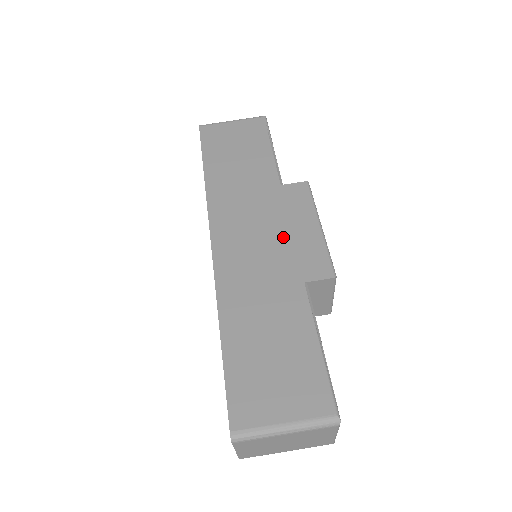
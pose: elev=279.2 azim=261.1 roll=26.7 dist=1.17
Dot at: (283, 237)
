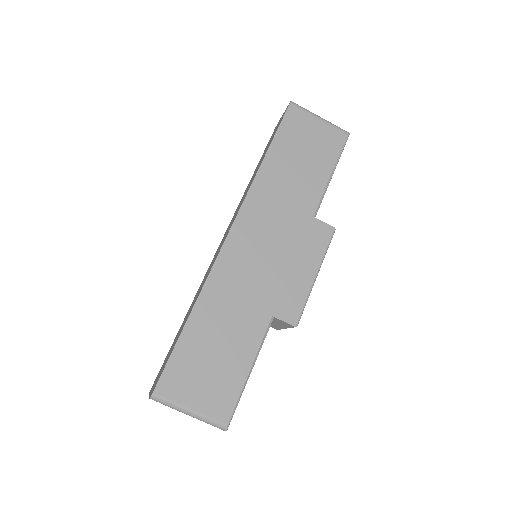
Dot at: (283, 267)
